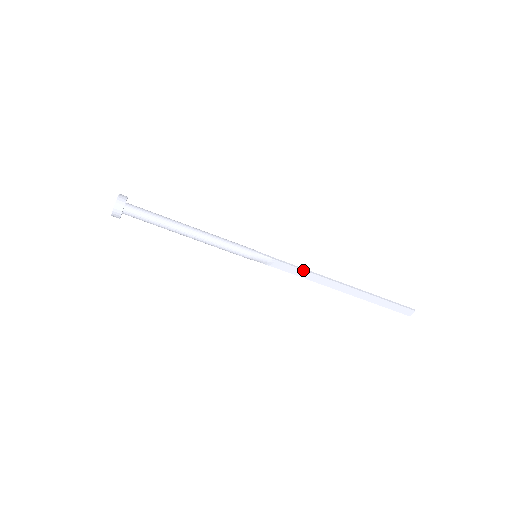
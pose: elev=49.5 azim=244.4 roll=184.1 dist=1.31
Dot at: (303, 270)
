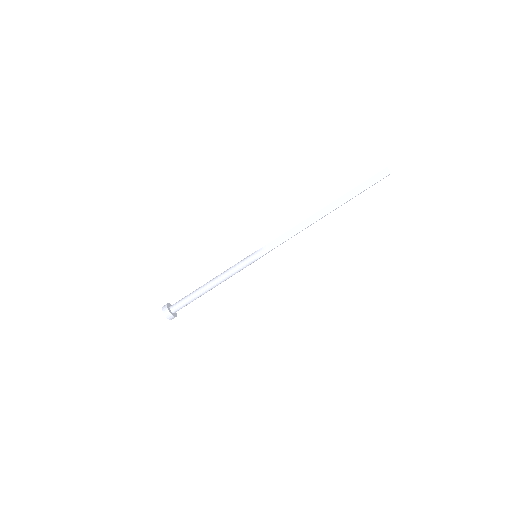
Dot at: (288, 231)
